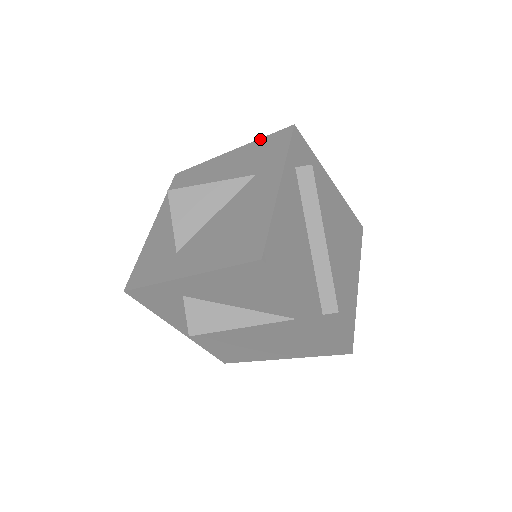
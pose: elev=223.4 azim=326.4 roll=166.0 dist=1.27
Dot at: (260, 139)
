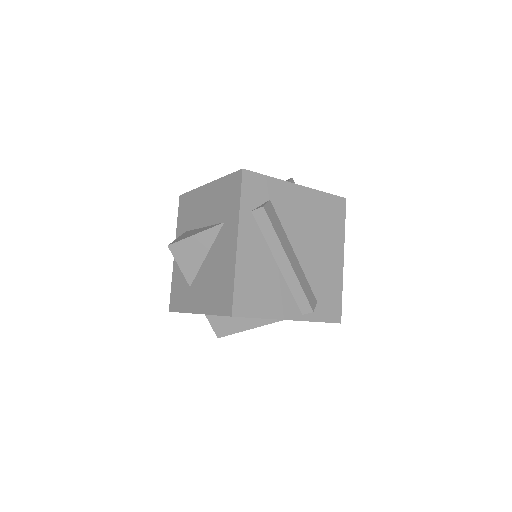
Dot at: (224, 178)
